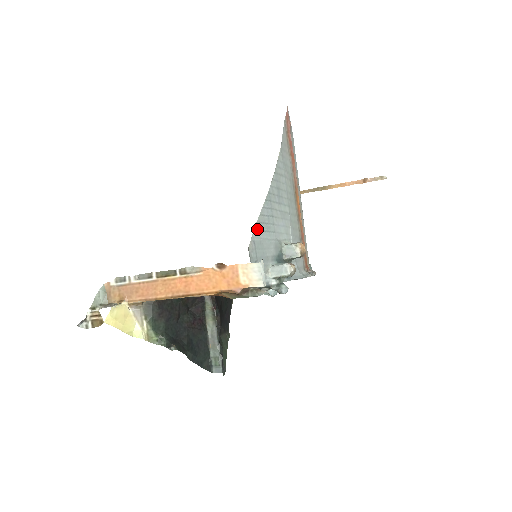
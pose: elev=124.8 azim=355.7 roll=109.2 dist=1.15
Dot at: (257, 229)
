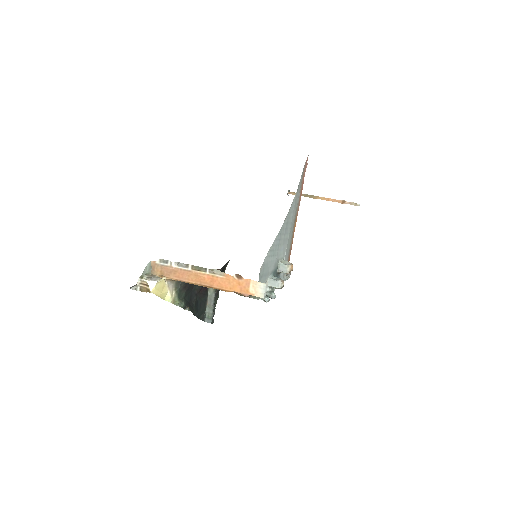
Dot at: (268, 255)
